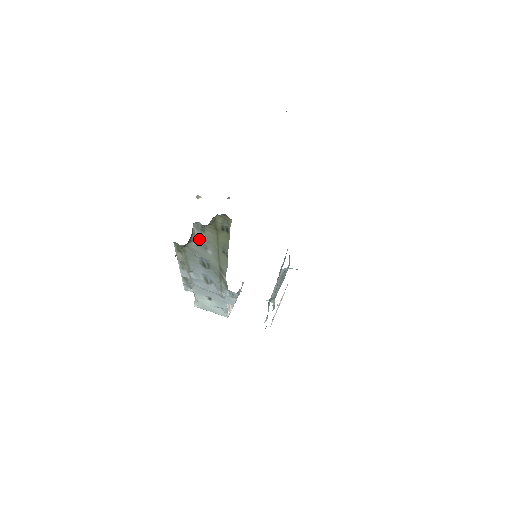
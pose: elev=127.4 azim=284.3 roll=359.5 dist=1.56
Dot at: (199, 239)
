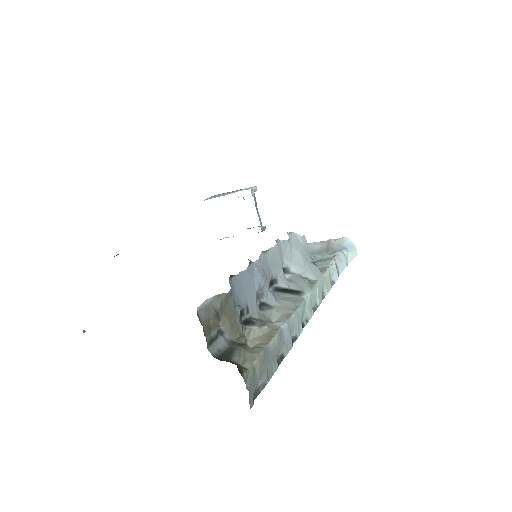
Dot at: occluded
